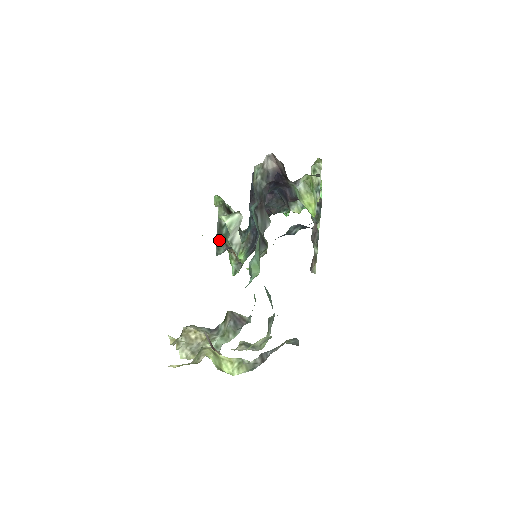
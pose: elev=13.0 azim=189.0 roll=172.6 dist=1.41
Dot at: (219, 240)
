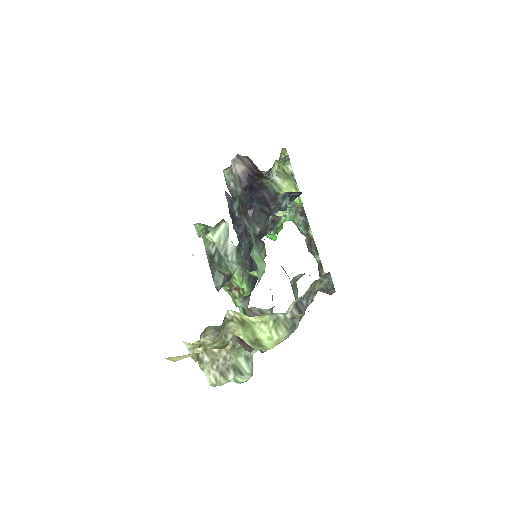
Dot at: (214, 272)
